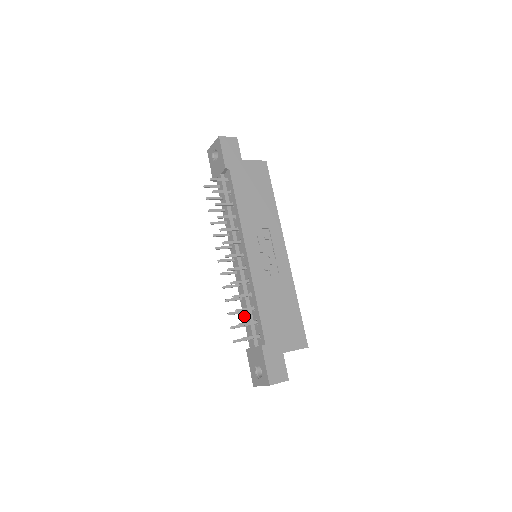
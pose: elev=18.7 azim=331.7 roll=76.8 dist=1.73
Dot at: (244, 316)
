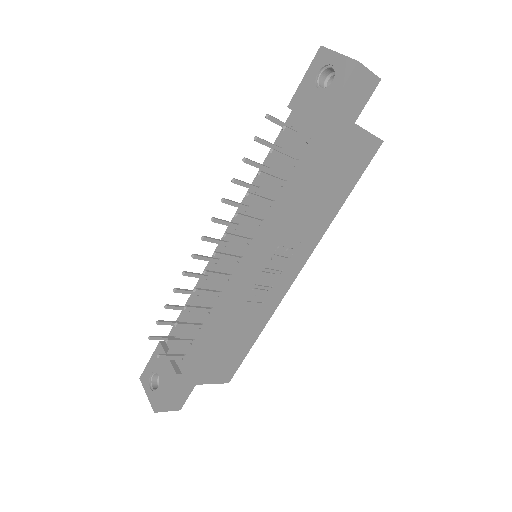
Dot at: occluded
